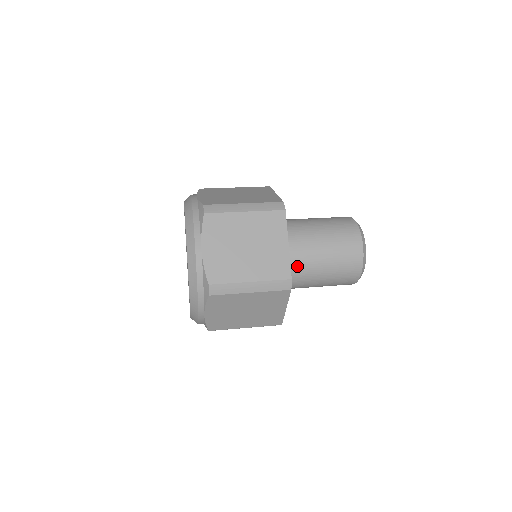
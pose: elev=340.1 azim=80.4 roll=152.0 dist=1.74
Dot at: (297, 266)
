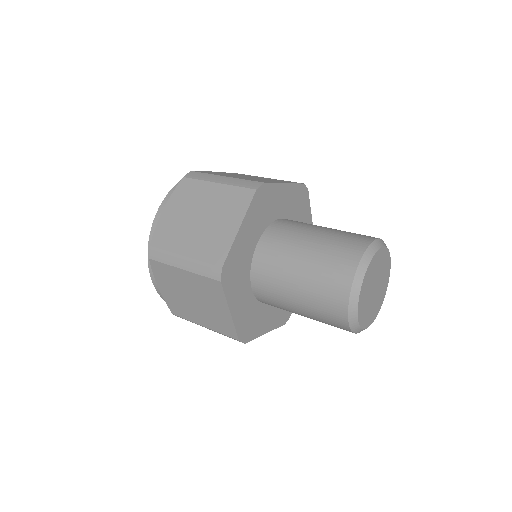
Dot at: (273, 305)
